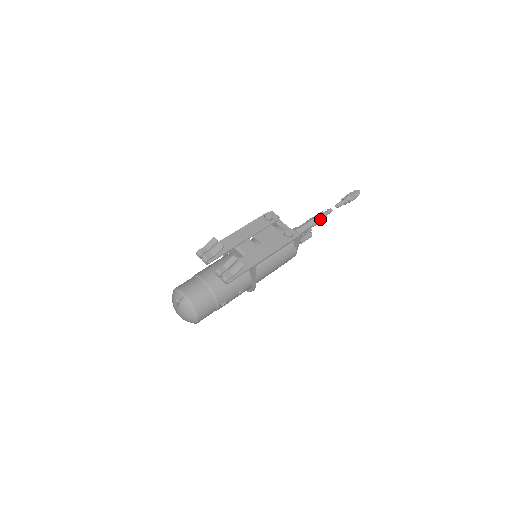
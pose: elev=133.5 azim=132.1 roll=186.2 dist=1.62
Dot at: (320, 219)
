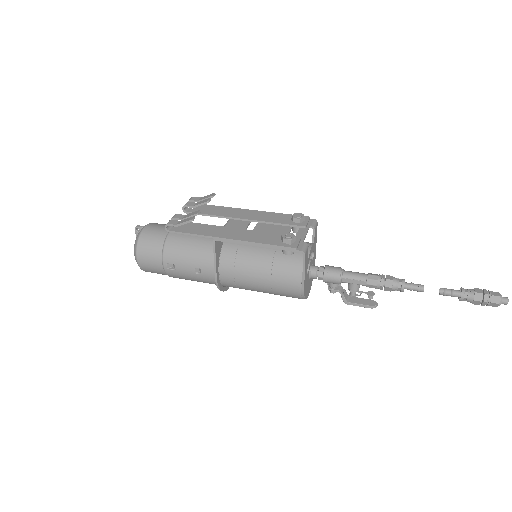
Dot at: (388, 283)
